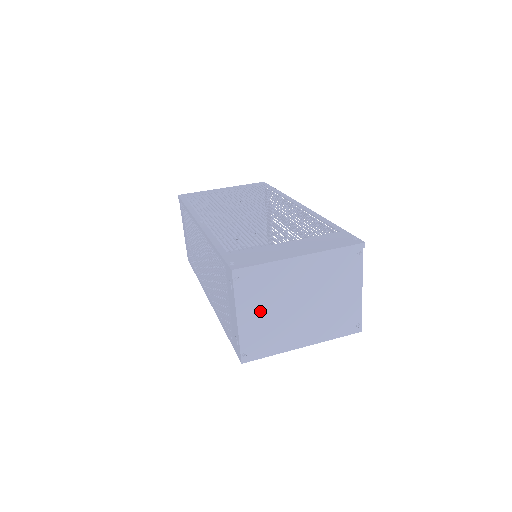
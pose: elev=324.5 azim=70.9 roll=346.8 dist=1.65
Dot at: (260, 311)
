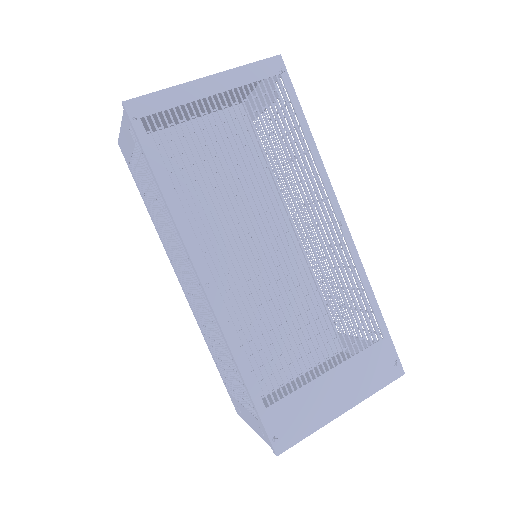
Dot at: occluded
